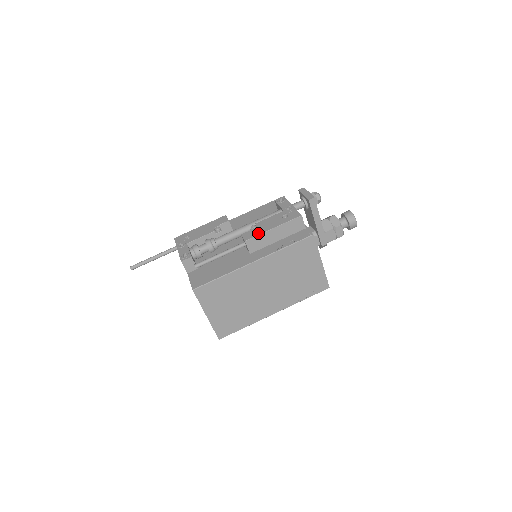
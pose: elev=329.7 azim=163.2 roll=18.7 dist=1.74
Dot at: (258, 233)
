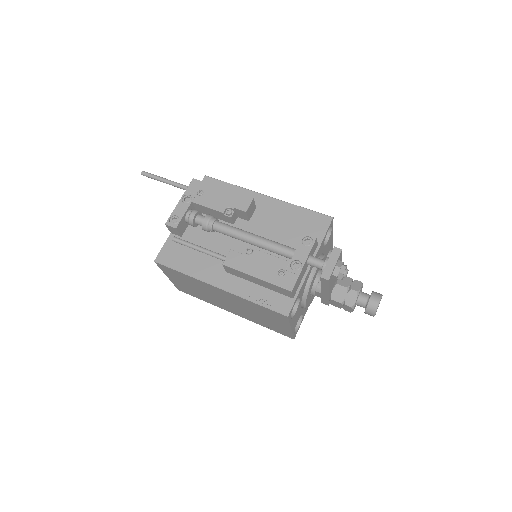
Dot at: (240, 268)
